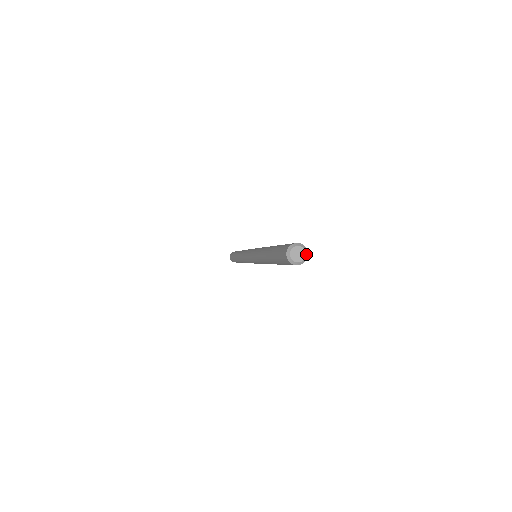
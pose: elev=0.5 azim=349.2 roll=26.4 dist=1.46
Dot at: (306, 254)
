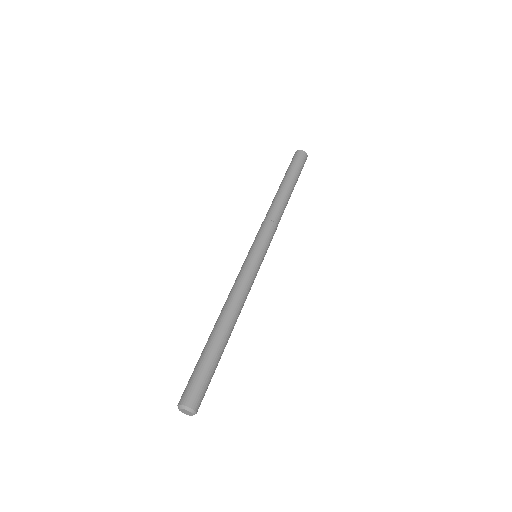
Dot at: (192, 415)
